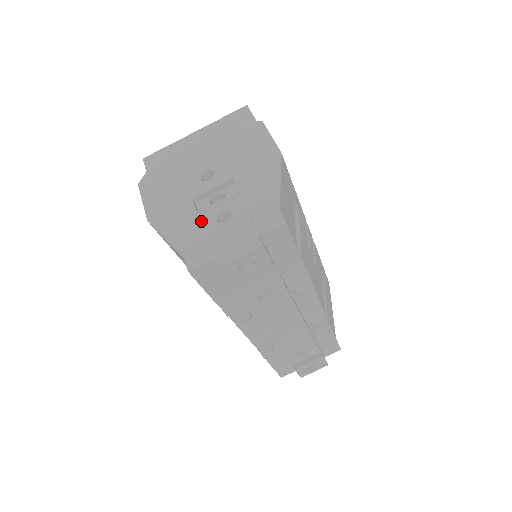
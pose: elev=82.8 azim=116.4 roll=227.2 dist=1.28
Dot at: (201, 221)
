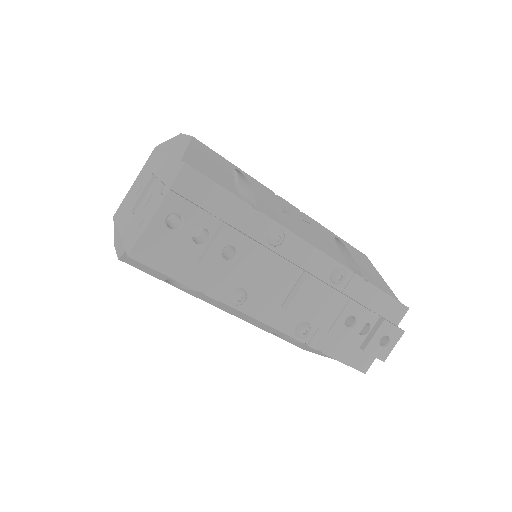
Dot at: (135, 218)
